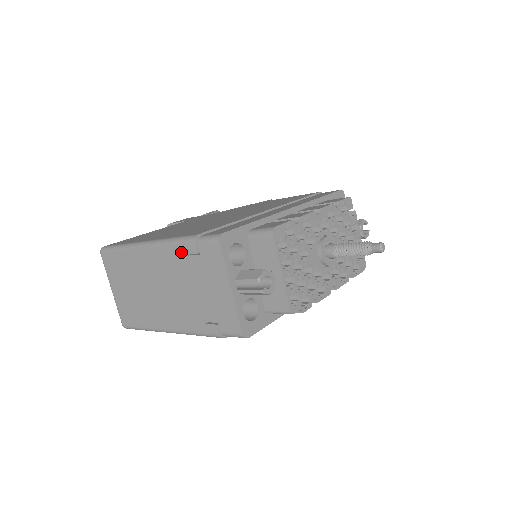
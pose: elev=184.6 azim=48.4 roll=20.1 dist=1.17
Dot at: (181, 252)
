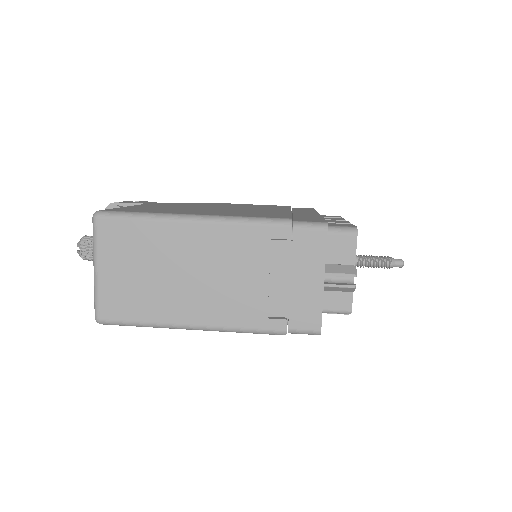
Dot at: (263, 234)
